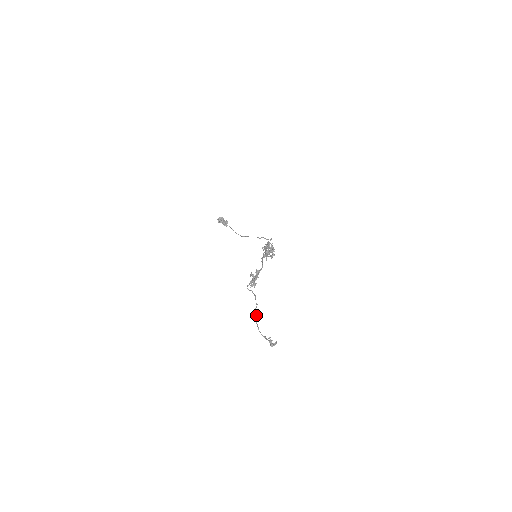
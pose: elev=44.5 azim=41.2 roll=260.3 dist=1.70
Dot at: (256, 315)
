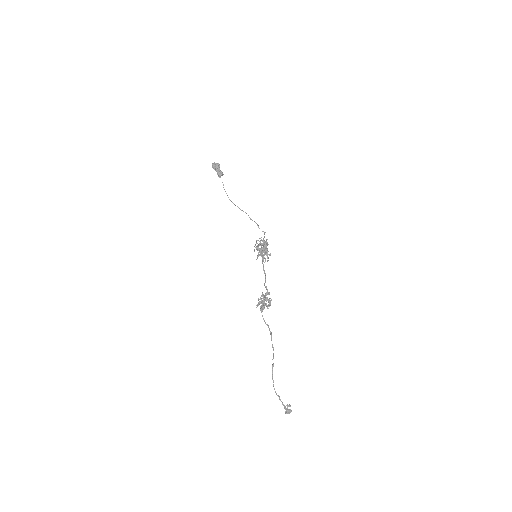
Dot at: occluded
